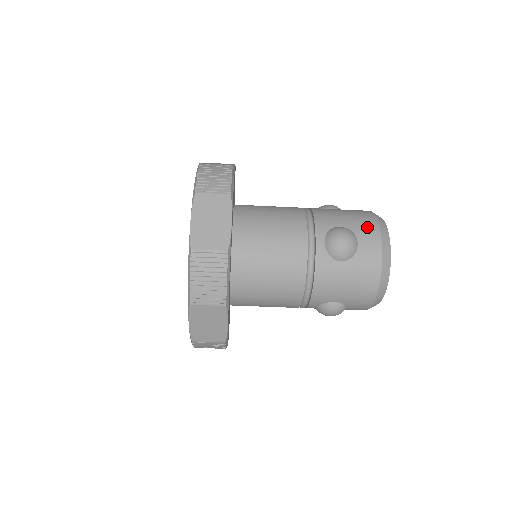
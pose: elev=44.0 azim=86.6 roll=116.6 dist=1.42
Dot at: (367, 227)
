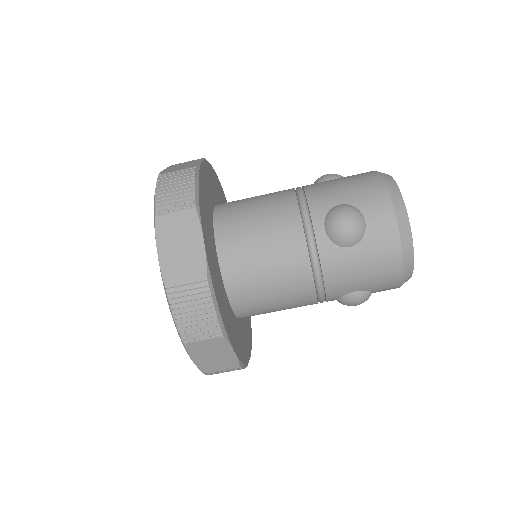
Dot at: (373, 196)
